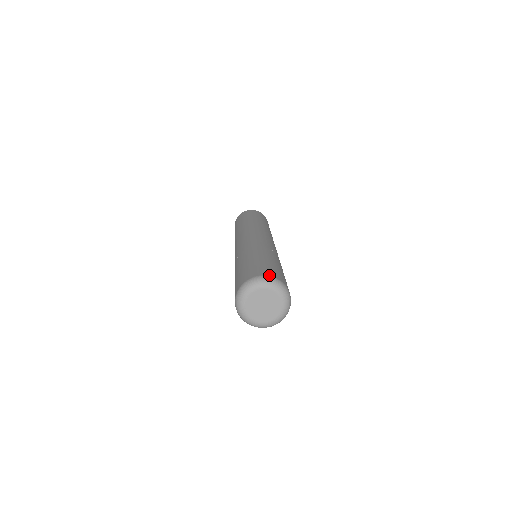
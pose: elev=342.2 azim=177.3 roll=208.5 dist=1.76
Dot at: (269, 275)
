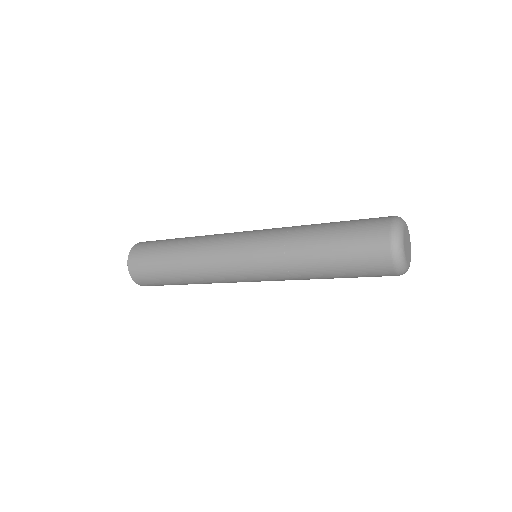
Dot at: occluded
